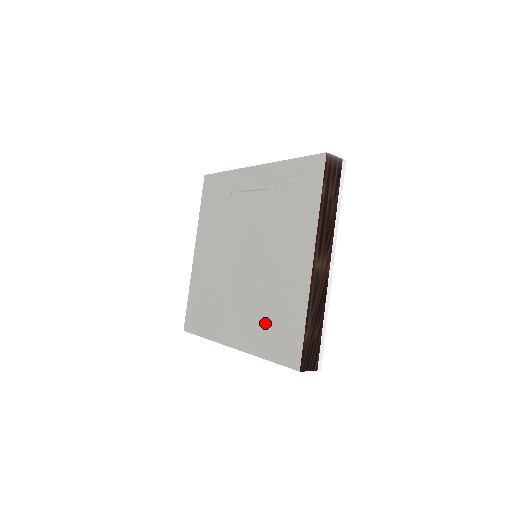
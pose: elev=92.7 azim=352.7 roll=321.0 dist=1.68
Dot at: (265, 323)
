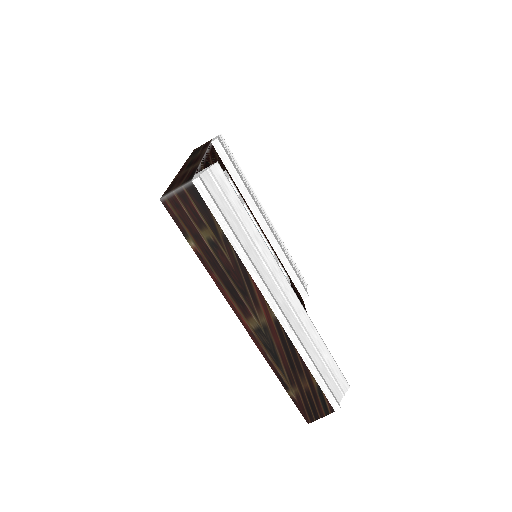
Dot at: occluded
